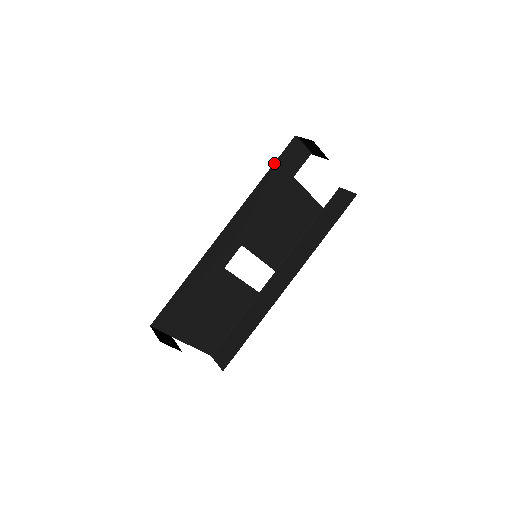
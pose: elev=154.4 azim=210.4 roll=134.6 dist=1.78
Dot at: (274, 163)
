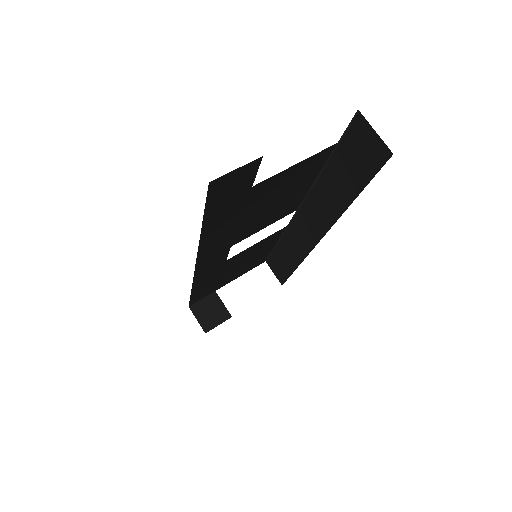
Dot at: (203, 215)
